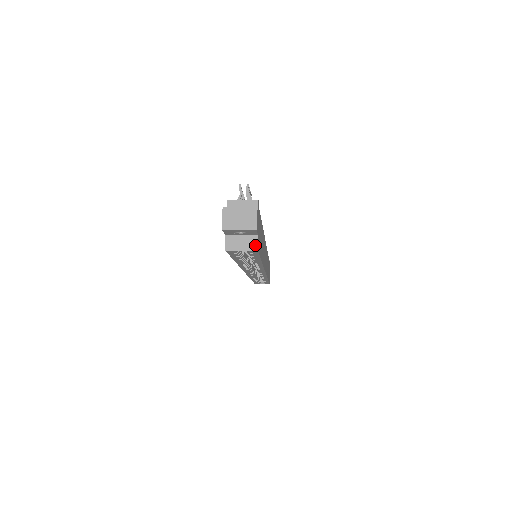
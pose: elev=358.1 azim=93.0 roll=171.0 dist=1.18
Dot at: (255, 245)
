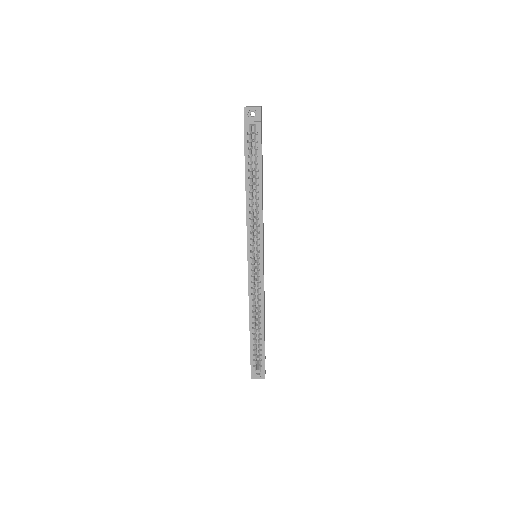
Dot at: (260, 122)
